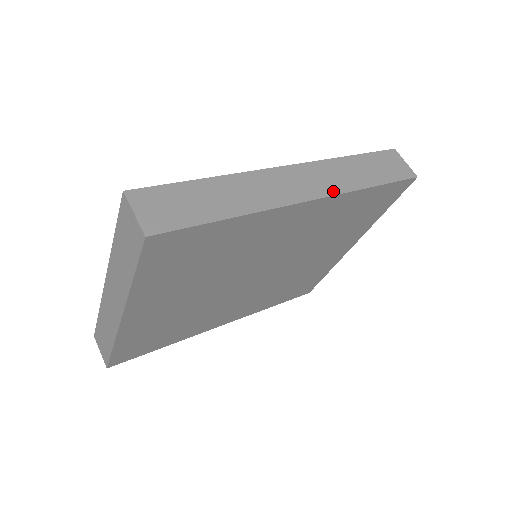
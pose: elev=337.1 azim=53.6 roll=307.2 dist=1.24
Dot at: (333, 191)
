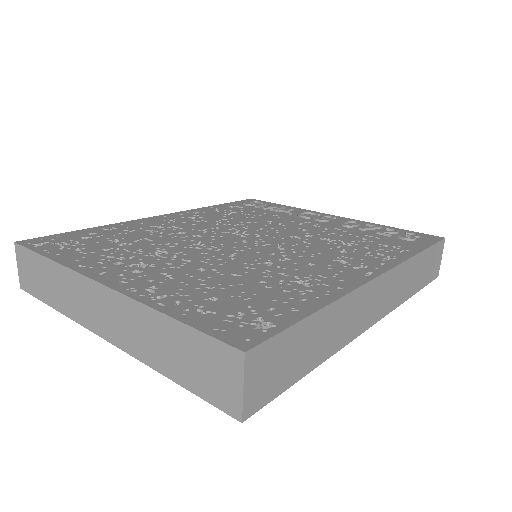
Dot at: (390, 308)
